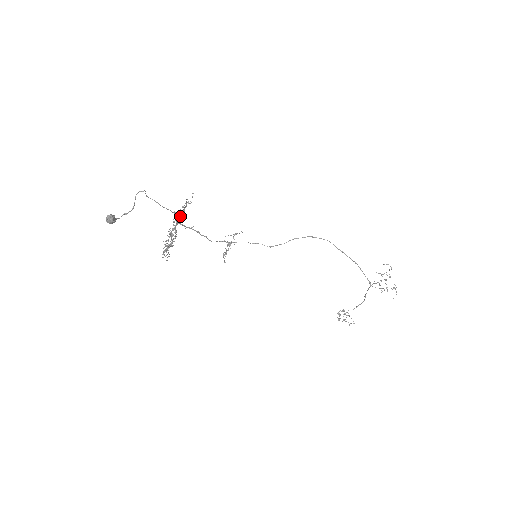
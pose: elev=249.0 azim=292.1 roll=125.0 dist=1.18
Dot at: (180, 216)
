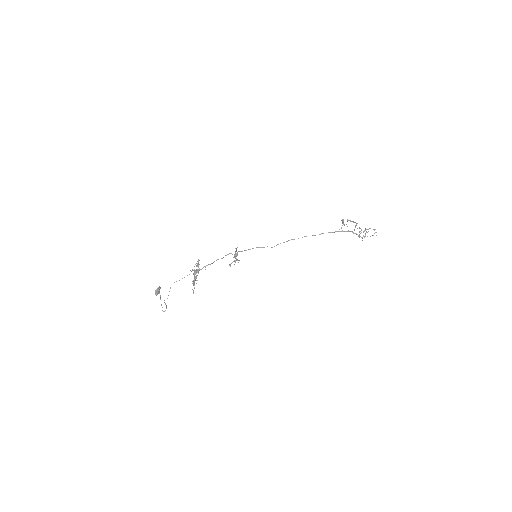
Dot at: (195, 271)
